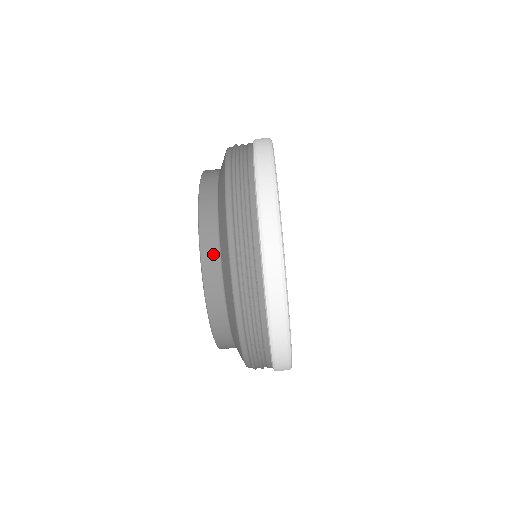
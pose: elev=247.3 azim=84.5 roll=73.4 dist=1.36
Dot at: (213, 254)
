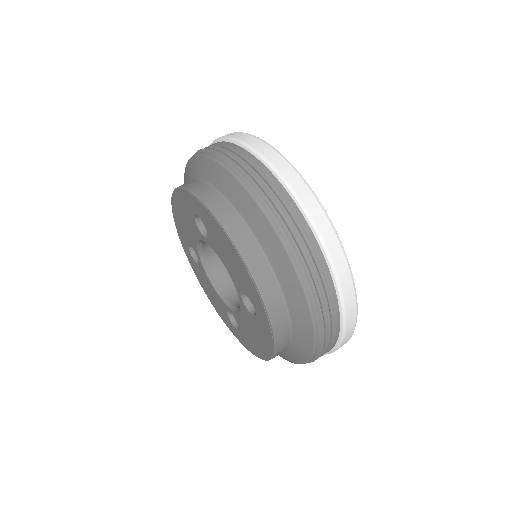
Dot at: occluded
